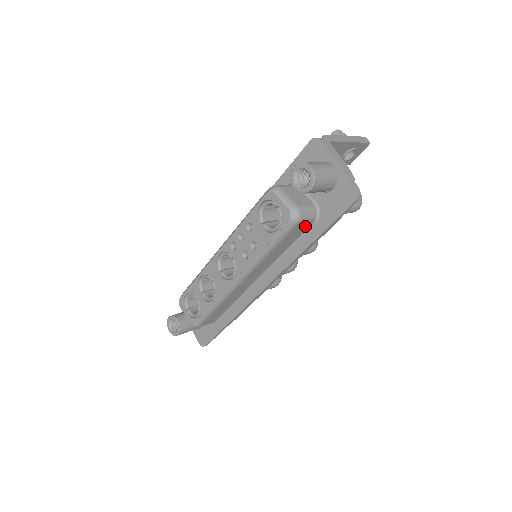
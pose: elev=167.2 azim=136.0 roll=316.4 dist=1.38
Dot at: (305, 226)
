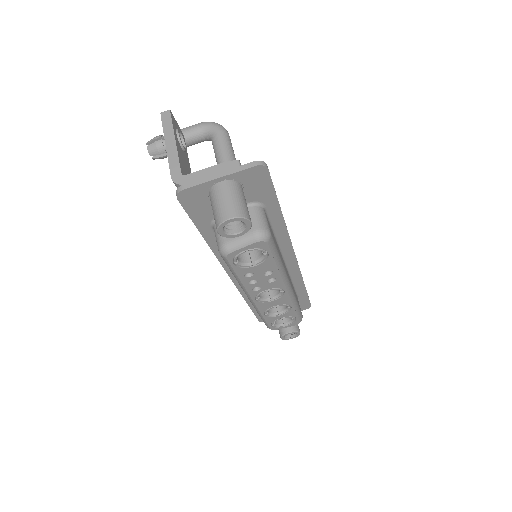
Dot at: (267, 220)
